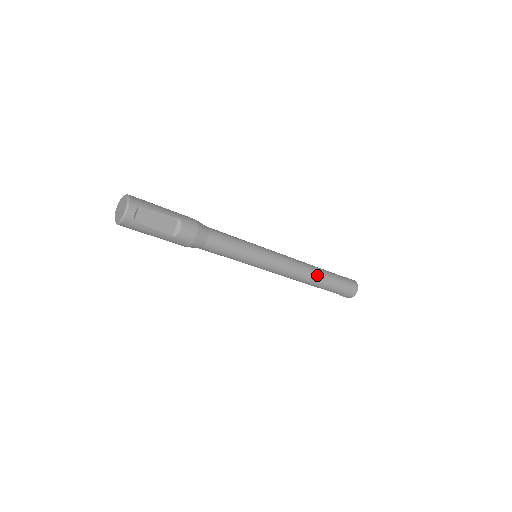
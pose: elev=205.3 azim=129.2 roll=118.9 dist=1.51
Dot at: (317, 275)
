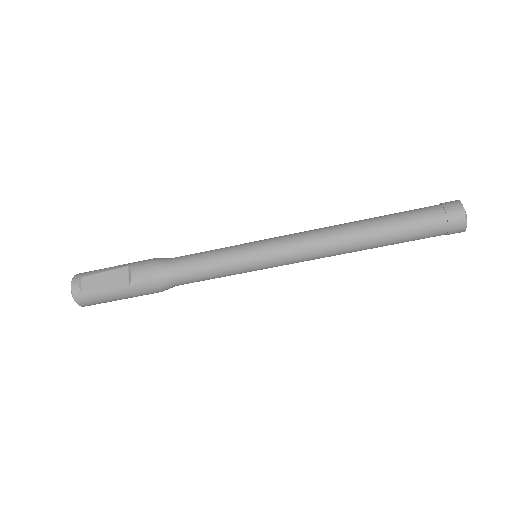
Dot at: (361, 228)
